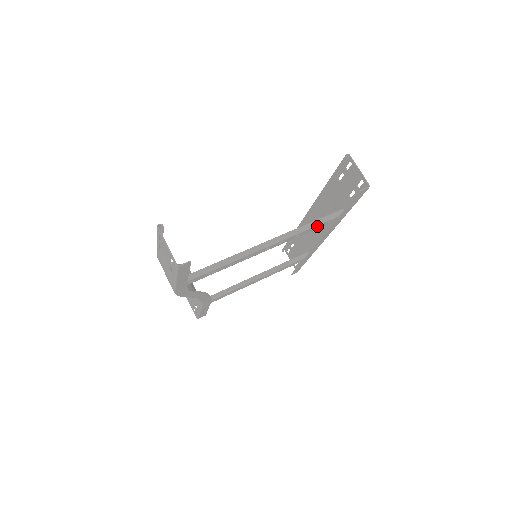
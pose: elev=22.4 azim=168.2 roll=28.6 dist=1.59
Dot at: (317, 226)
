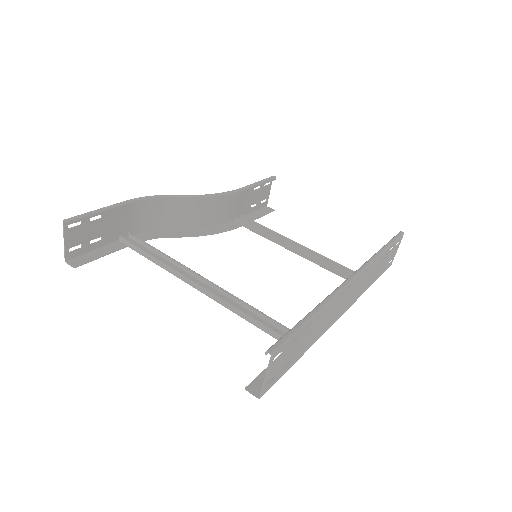
Dot at: (262, 326)
